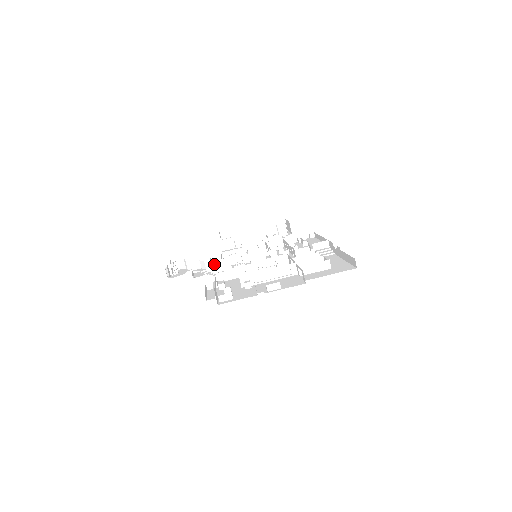
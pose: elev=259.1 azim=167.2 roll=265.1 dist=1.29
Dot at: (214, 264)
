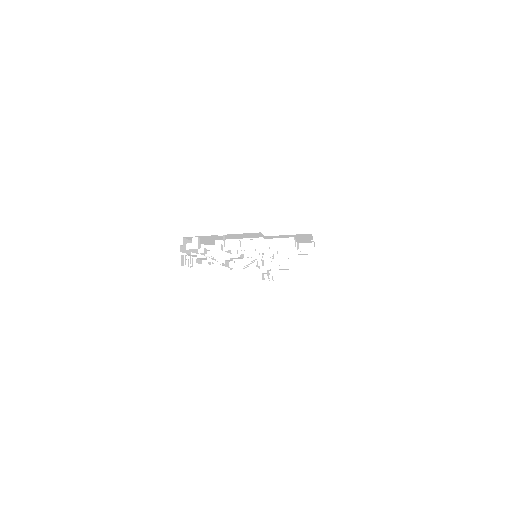
Dot at: occluded
